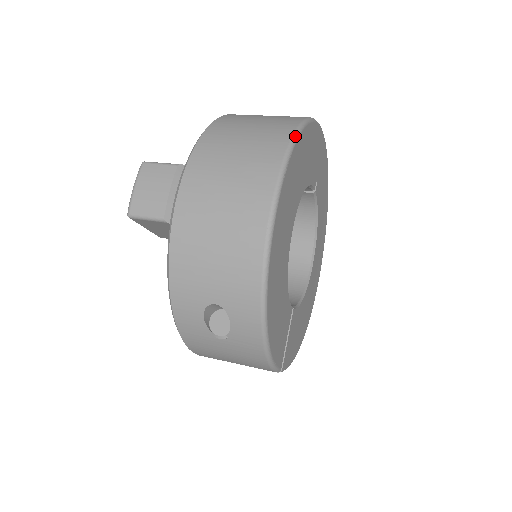
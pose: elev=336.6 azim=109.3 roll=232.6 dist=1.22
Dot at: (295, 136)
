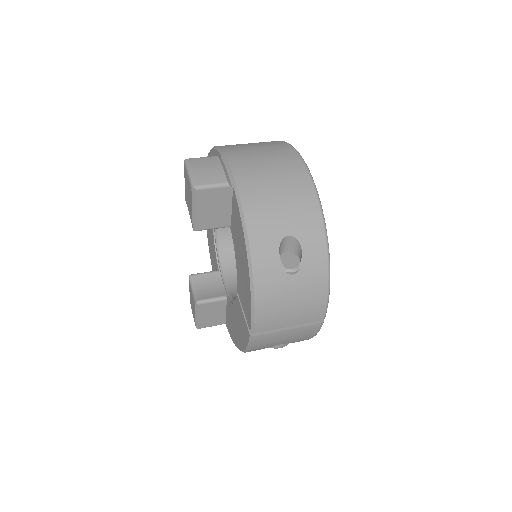
Dot at: occluded
